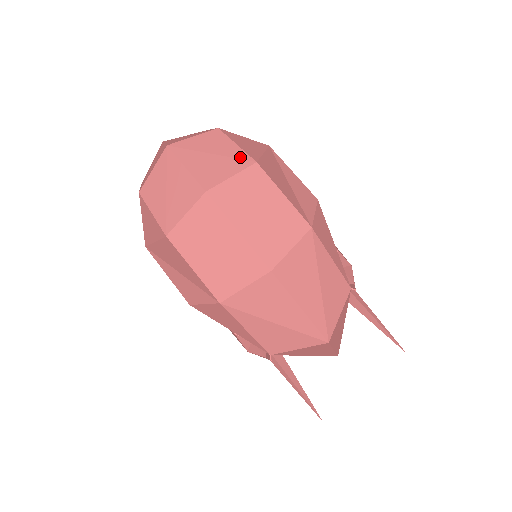
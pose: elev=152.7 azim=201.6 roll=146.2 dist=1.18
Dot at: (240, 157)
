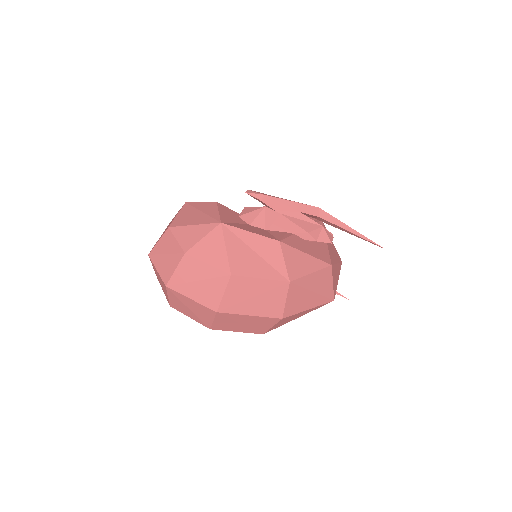
Dot at: (218, 275)
